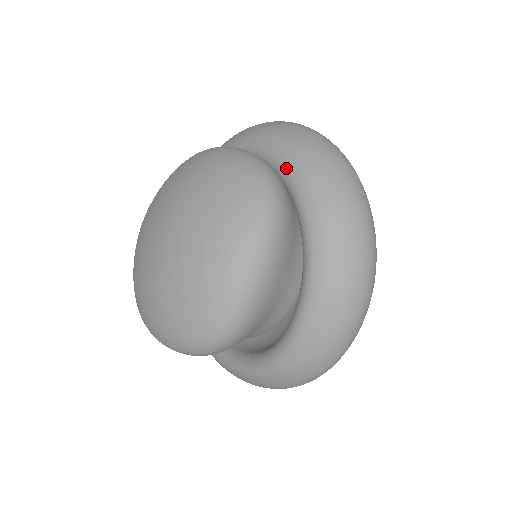
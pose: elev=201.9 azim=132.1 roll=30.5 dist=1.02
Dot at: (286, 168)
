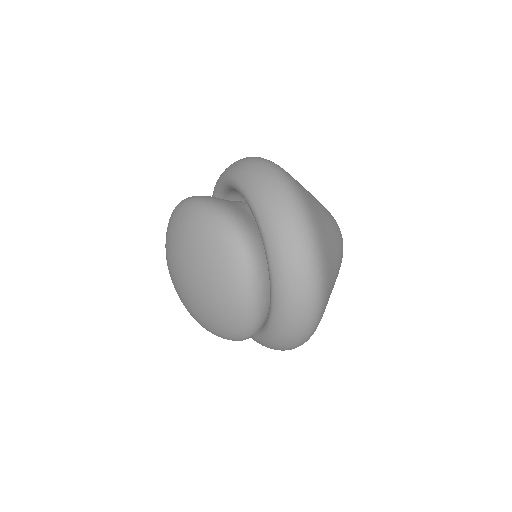
Dot at: (267, 332)
